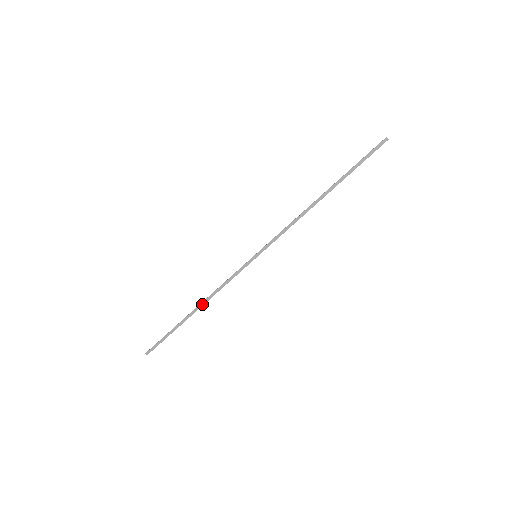
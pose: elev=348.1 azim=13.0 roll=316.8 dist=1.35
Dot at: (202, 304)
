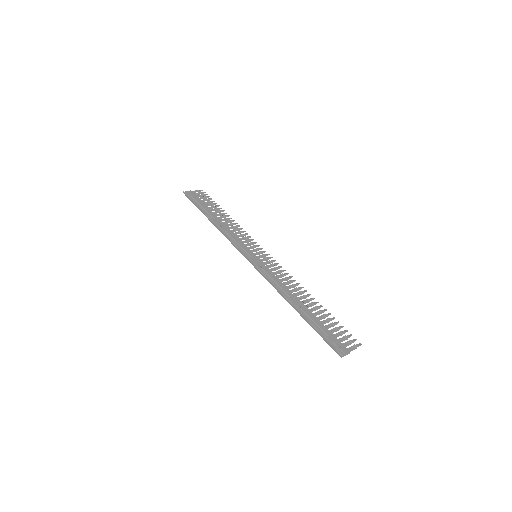
Dot at: (216, 226)
